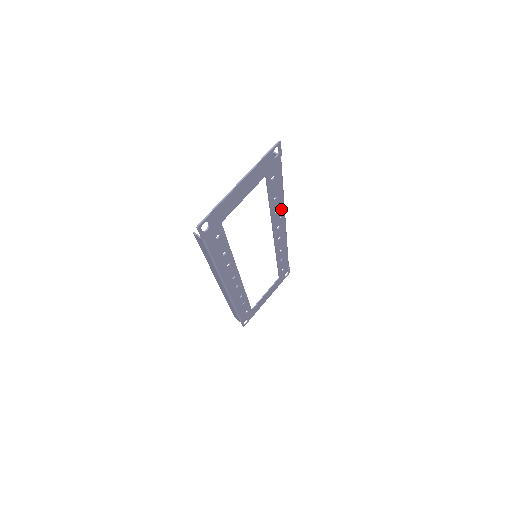
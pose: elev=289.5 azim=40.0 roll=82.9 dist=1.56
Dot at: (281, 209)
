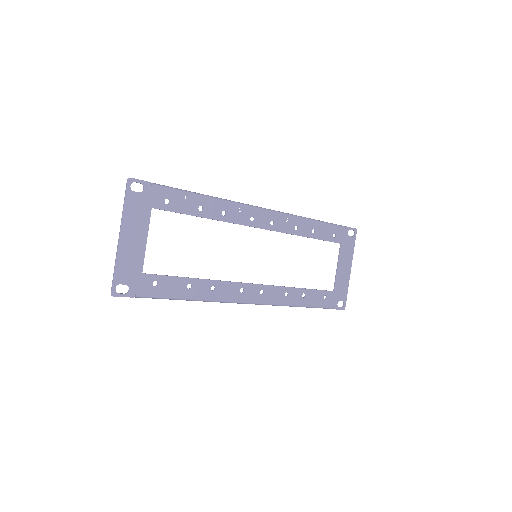
Dot at: (229, 207)
